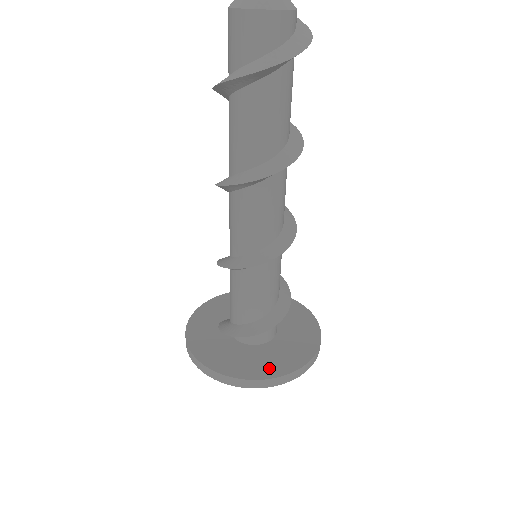
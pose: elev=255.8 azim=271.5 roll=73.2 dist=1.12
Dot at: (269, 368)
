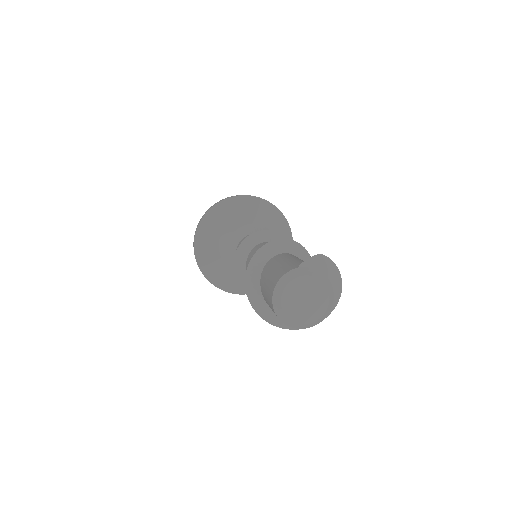
Dot at: occluded
